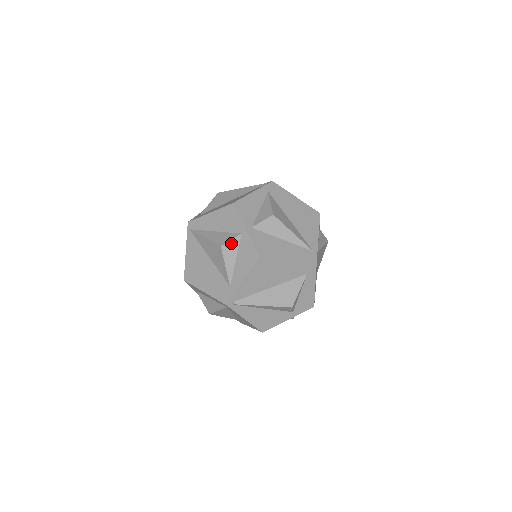
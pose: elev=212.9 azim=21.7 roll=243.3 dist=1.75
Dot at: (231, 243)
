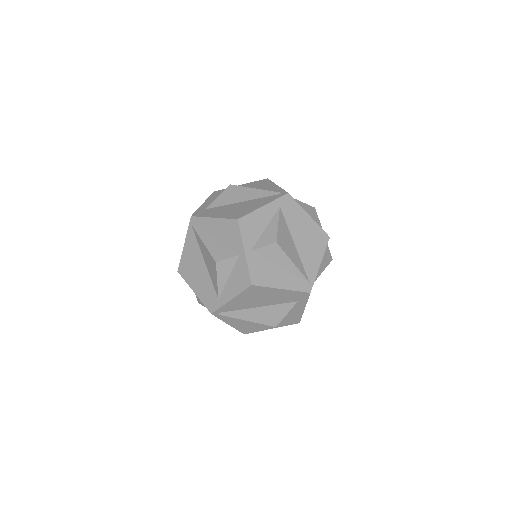
Dot at: (227, 261)
